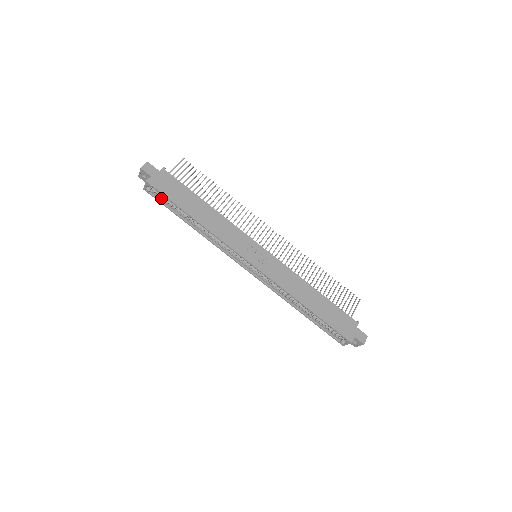
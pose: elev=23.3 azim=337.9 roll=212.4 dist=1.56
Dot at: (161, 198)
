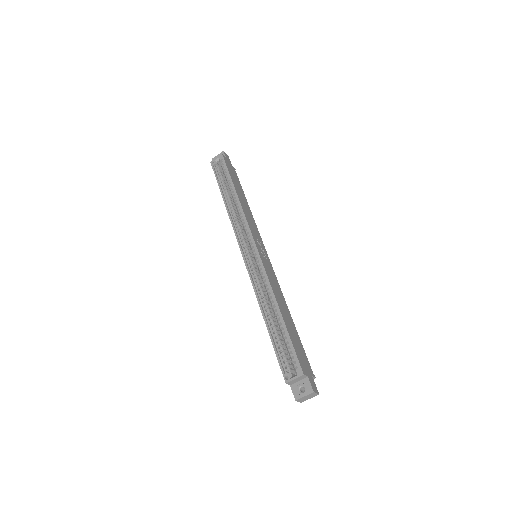
Dot at: (218, 174)
